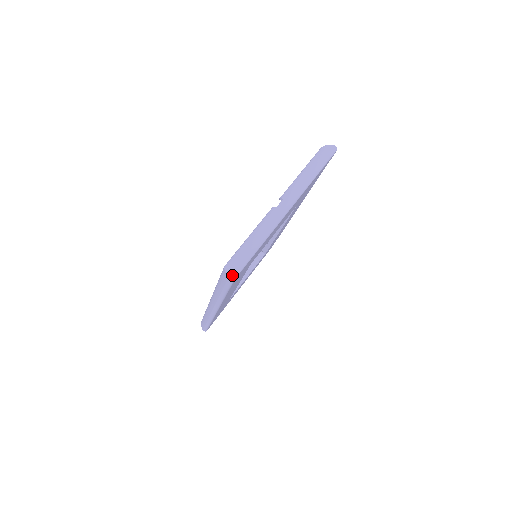
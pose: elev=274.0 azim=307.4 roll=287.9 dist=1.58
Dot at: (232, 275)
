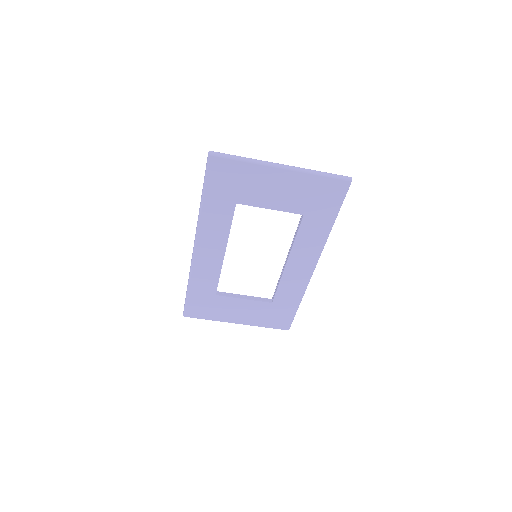
Dot at: (211, 152)
